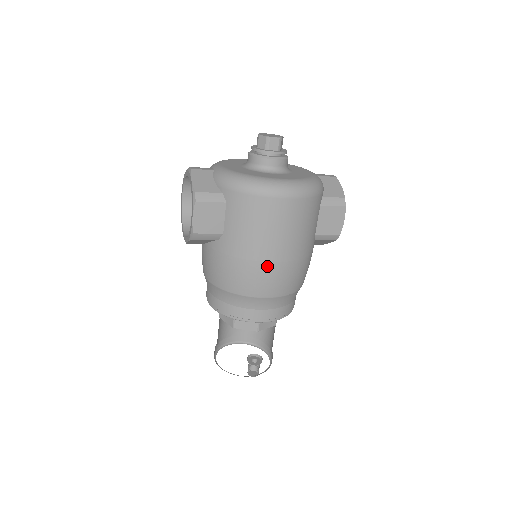
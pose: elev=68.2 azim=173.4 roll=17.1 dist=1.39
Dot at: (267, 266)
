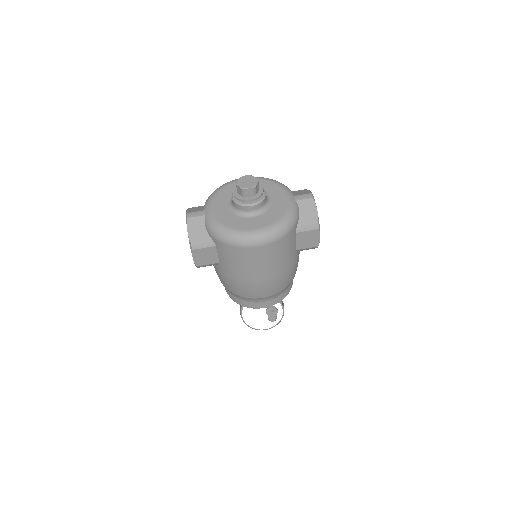
Dot at: (255, 284)
